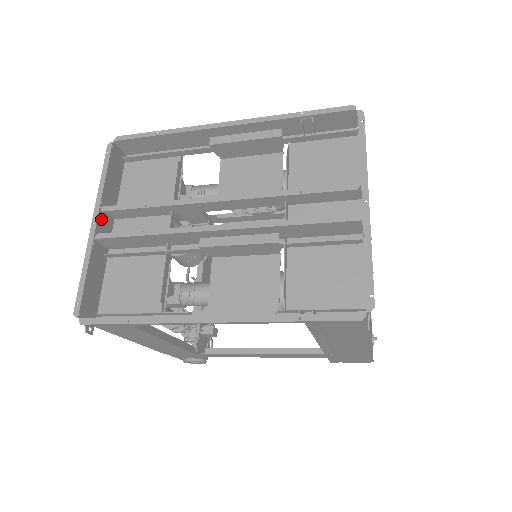
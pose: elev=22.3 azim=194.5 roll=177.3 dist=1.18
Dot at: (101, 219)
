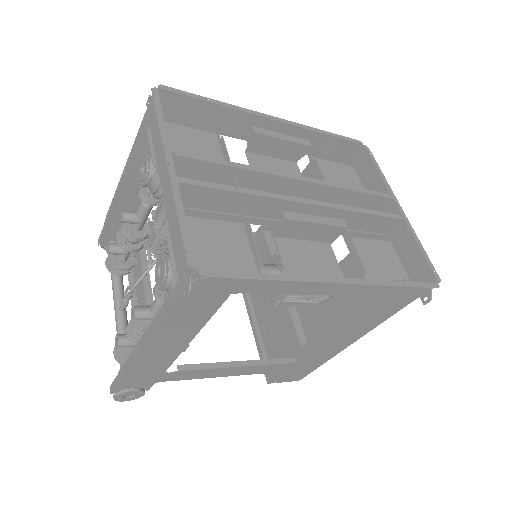
Dot at: occluded
